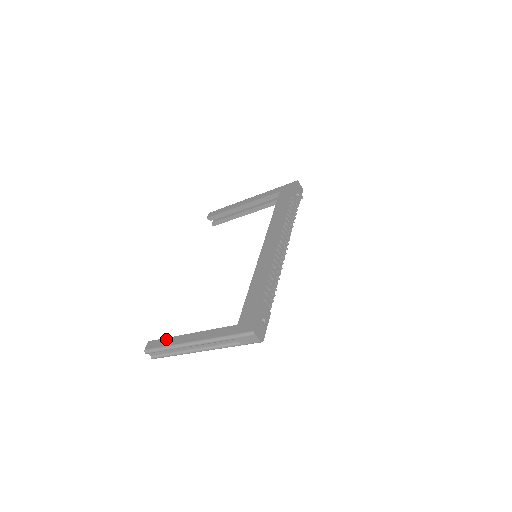
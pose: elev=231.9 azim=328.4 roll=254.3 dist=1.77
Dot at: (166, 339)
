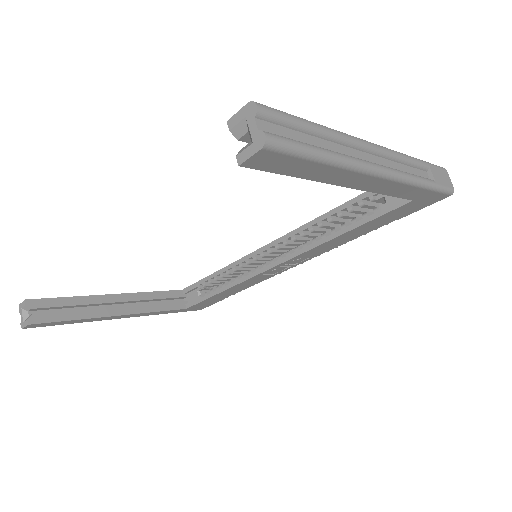
Dot at: occluded
